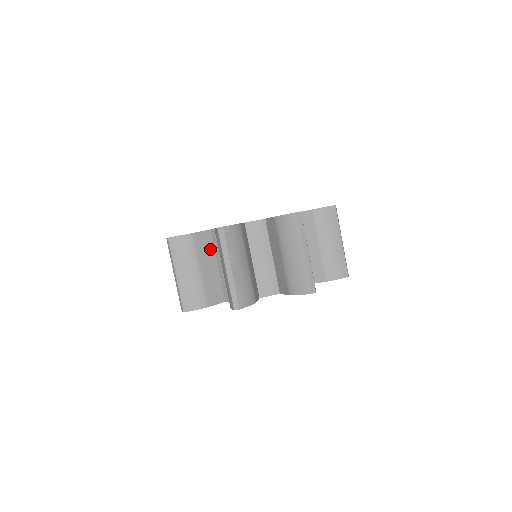
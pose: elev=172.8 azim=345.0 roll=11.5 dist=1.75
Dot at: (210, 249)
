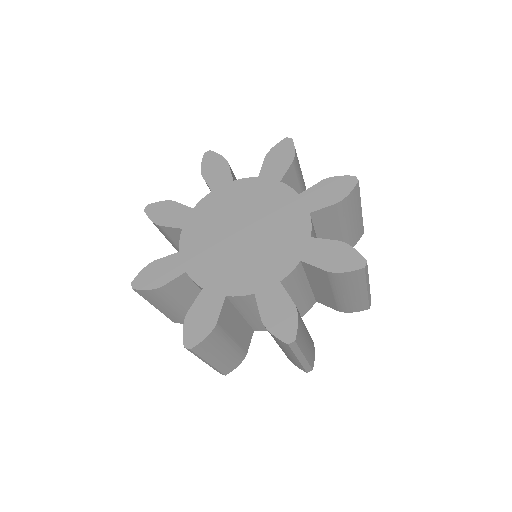
Dot at: (232, 313)
